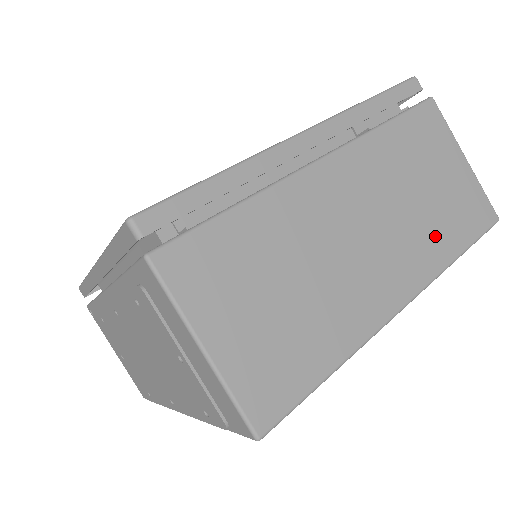
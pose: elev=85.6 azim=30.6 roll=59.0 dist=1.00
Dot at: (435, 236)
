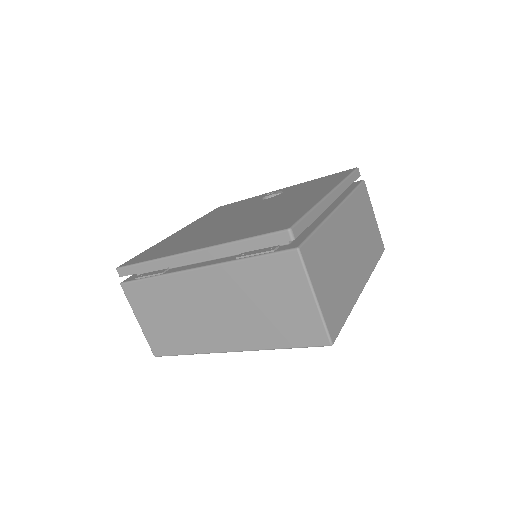
Dot at: (264, 332)
